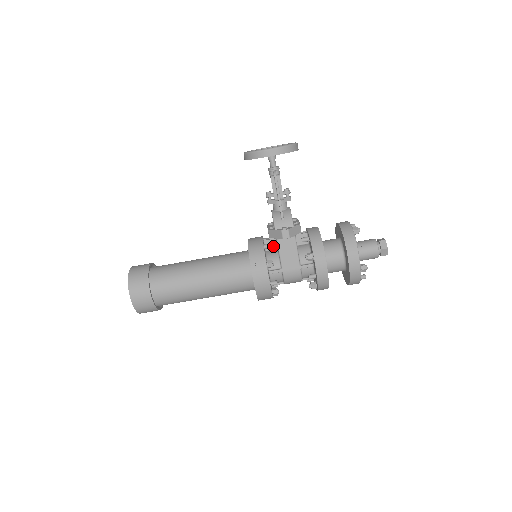
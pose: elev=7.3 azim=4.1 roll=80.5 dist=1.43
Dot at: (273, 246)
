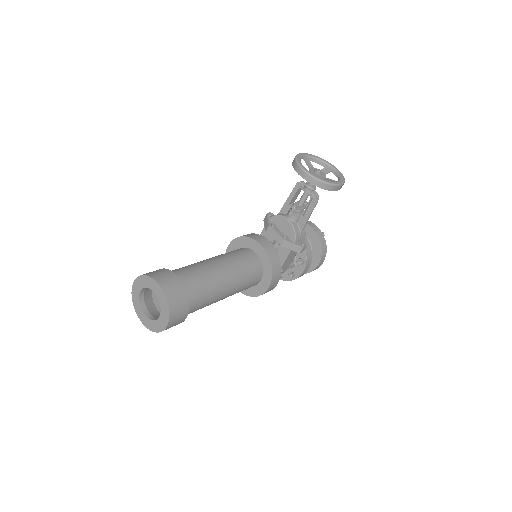
Dot at: occluded
